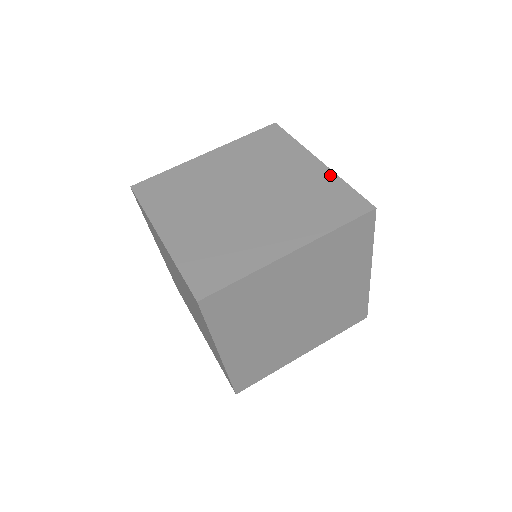
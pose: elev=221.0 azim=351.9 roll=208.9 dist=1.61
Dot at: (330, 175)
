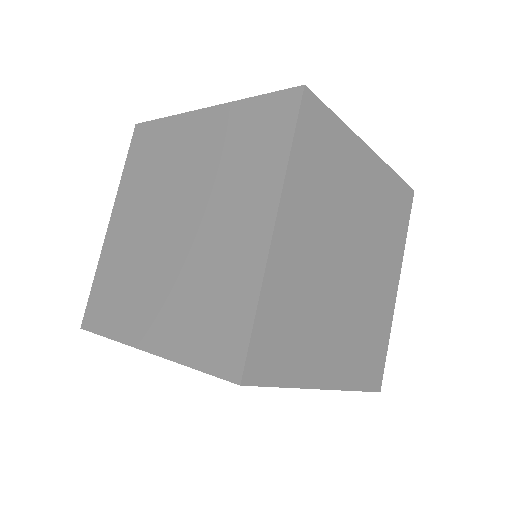
Dot at: (384, 169)
